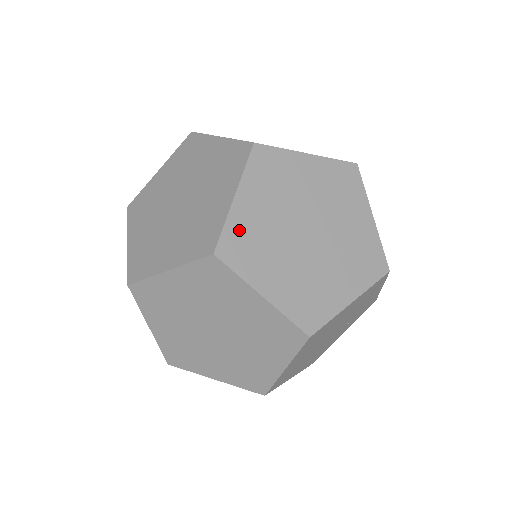
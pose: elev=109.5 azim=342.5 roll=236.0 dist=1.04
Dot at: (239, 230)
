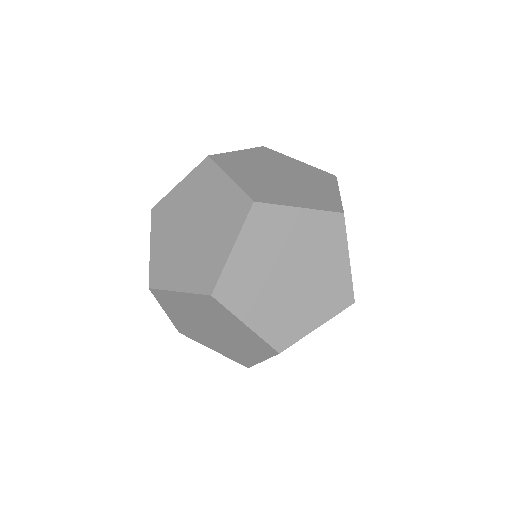
Dot at: occluded
